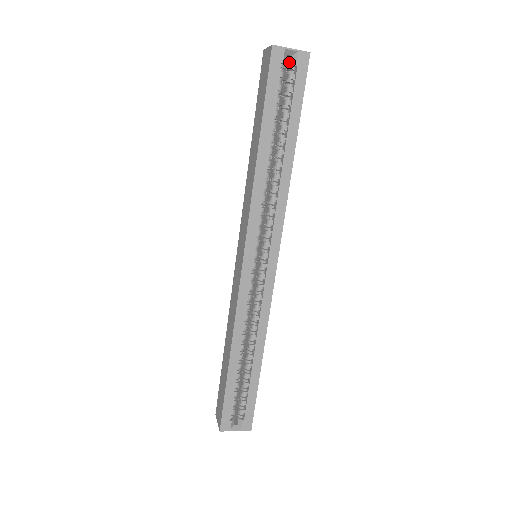
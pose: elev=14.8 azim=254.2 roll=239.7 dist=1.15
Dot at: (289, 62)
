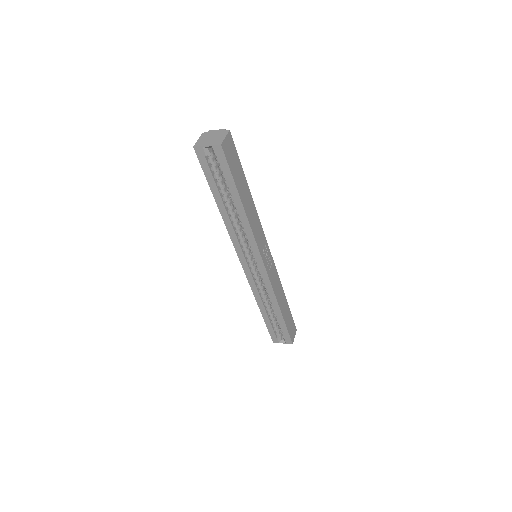
Dot at: occluded
